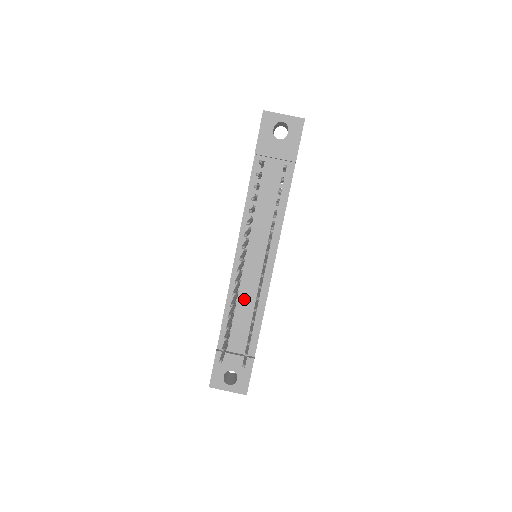
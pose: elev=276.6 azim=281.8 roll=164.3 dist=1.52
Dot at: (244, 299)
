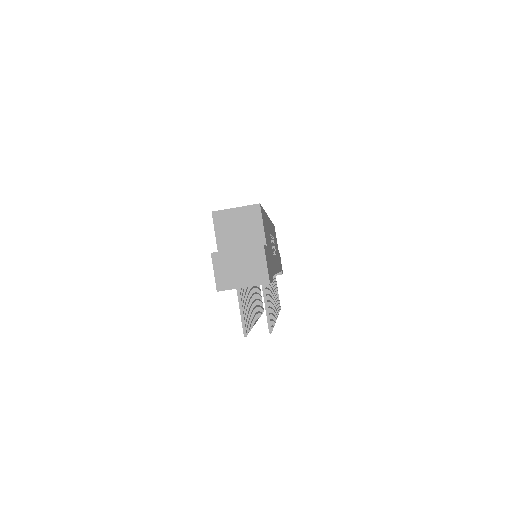
Dot at: occluded
